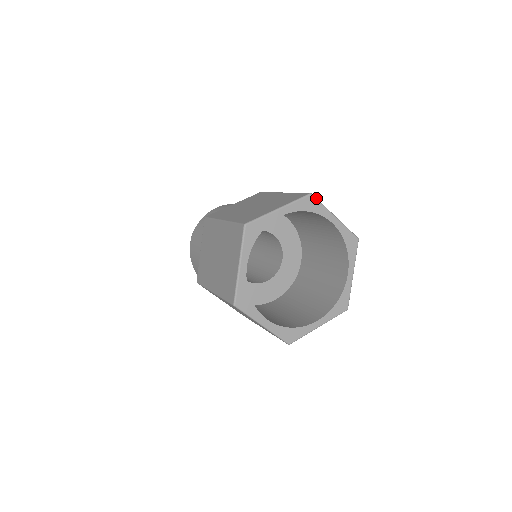
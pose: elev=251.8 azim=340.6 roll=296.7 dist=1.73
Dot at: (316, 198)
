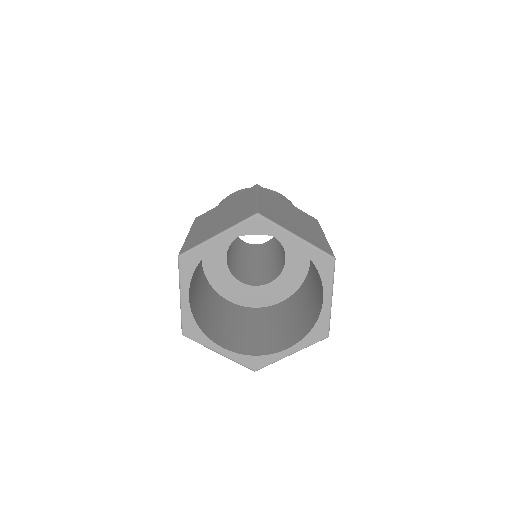
Dot at: occluded
